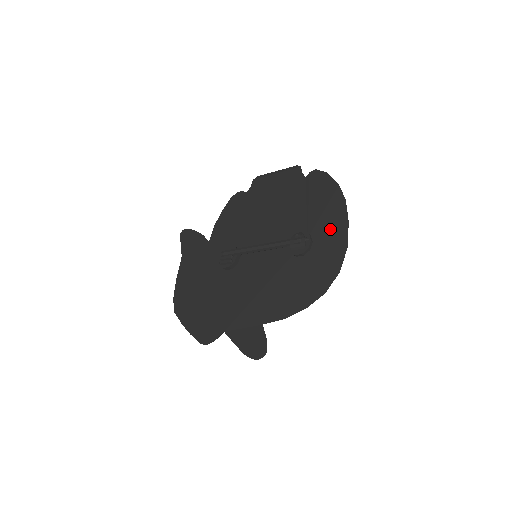
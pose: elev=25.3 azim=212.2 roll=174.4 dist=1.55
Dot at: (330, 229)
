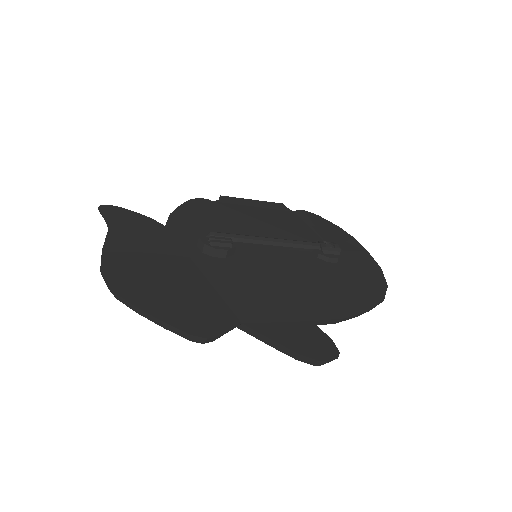
Dot at: (354, 251)
